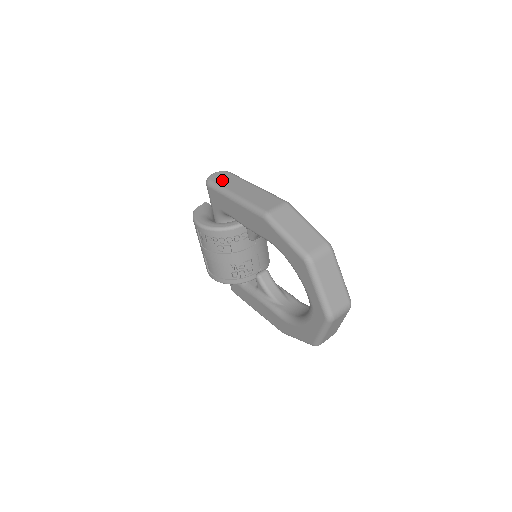
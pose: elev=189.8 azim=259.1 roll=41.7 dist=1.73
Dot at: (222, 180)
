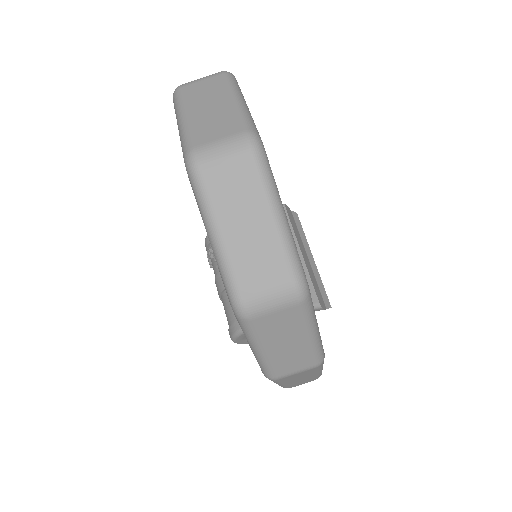
Dot at: occluded
